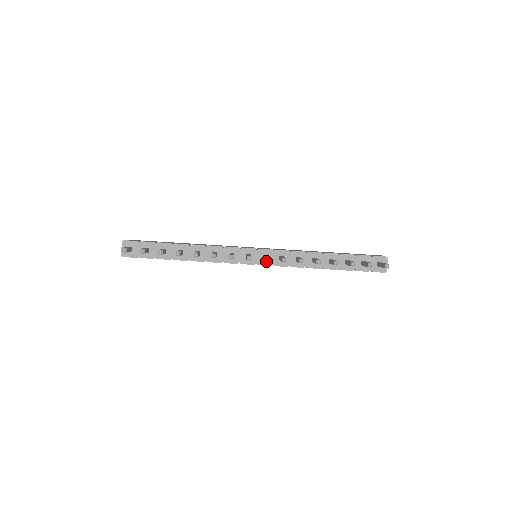
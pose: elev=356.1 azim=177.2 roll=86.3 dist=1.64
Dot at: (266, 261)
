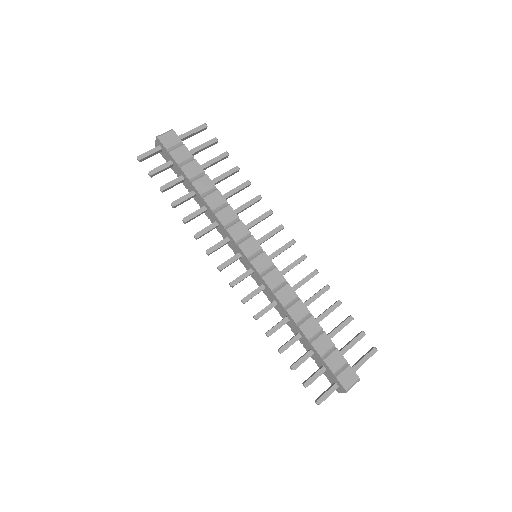
Dot at: (252, 273)
